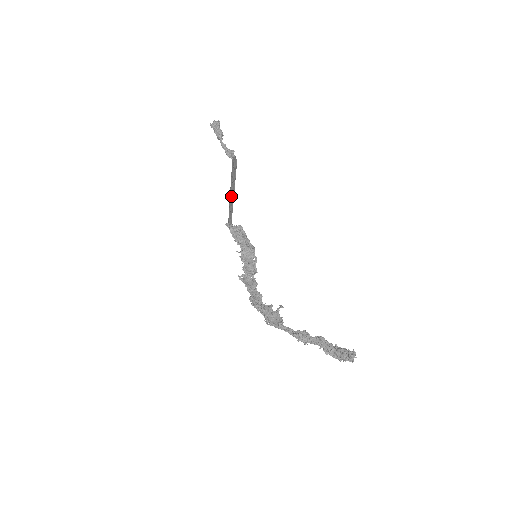
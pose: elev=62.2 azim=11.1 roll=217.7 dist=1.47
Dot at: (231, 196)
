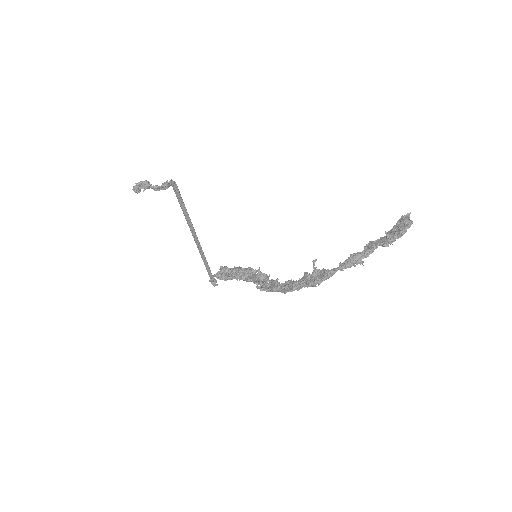
Dot at: (194, 238)
